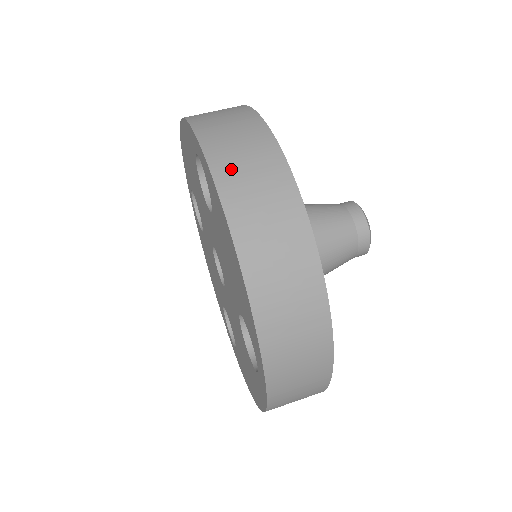
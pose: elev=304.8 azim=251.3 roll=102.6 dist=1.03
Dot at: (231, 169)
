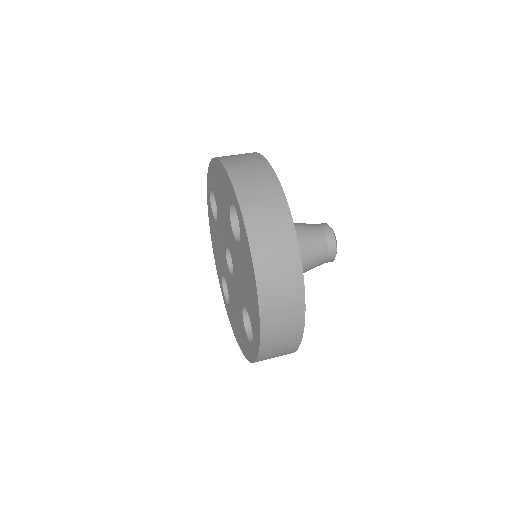
Dot at: (261, 237)
